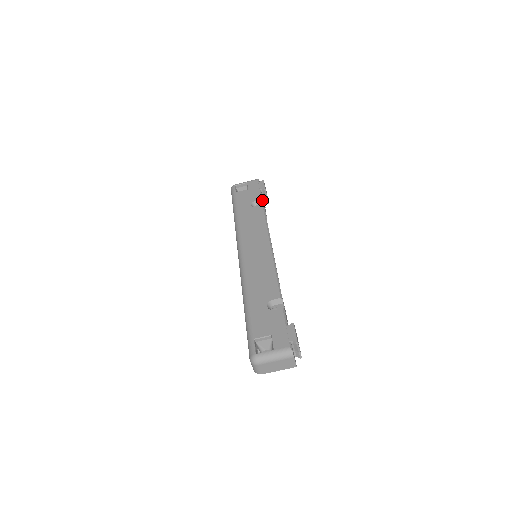
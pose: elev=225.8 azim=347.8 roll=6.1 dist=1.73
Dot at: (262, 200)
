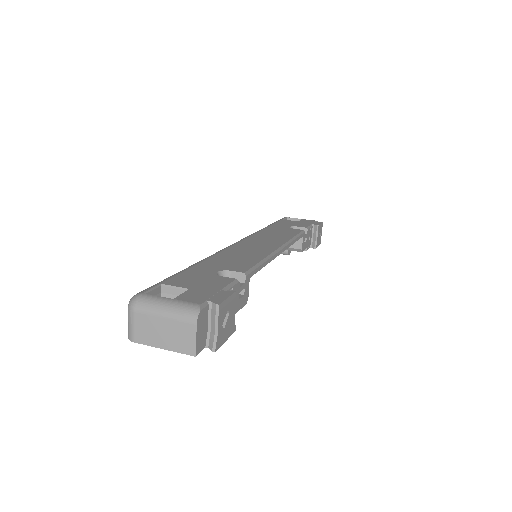
Dot at: (307, 229)
